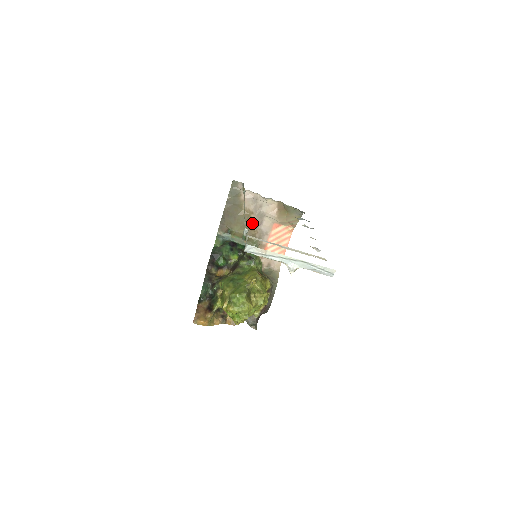
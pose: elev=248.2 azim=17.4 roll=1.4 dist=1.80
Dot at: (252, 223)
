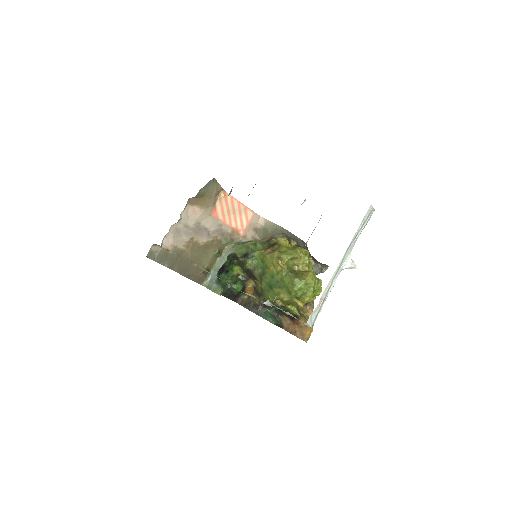
Dot at: (204, 242)
